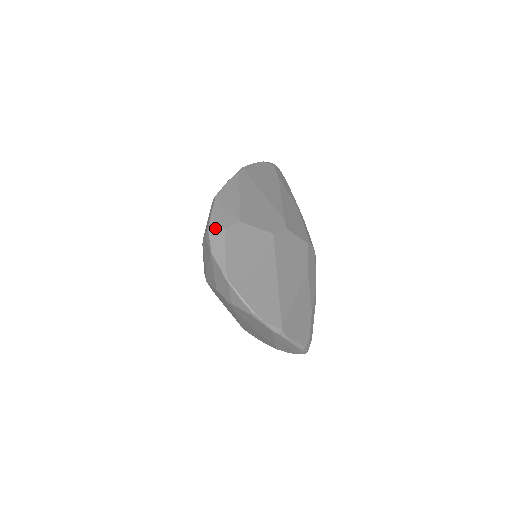
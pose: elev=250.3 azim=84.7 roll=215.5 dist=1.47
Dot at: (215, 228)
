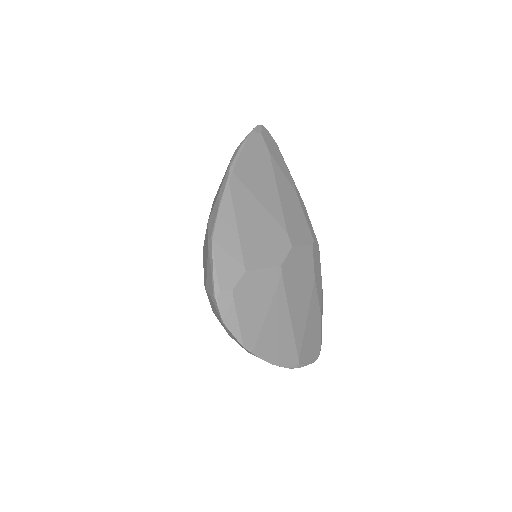
Dot at: (221, 292)
